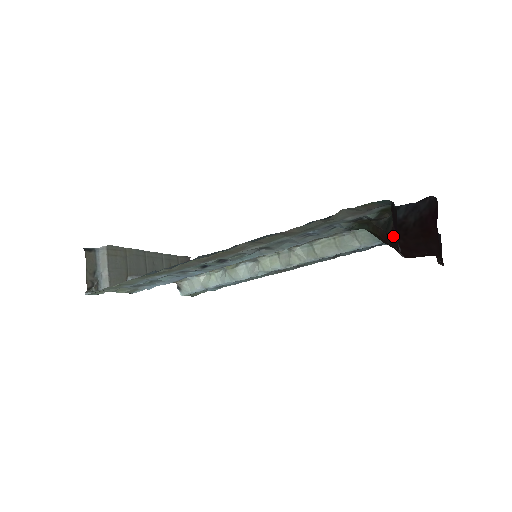
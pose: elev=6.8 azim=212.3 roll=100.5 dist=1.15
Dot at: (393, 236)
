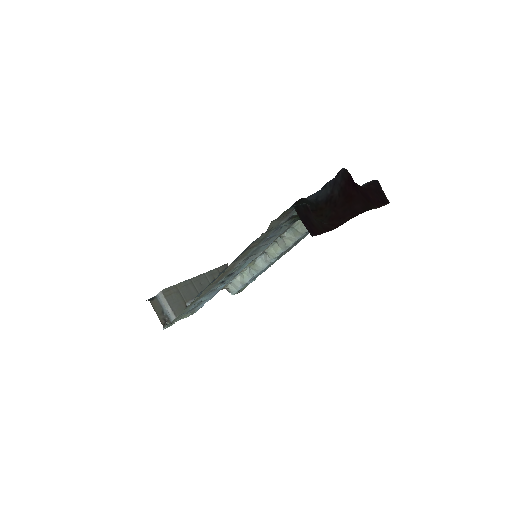
Dot at: (315, 222)
